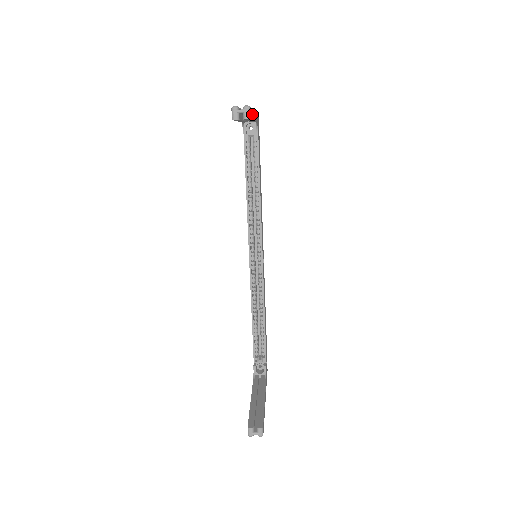
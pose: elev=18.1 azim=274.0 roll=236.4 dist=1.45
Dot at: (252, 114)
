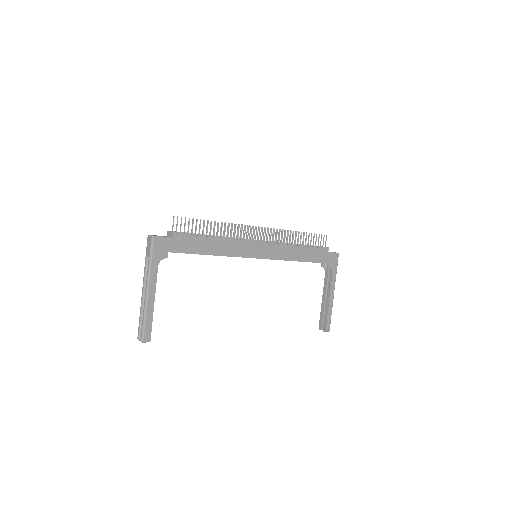
Dot at: (148, 321)
